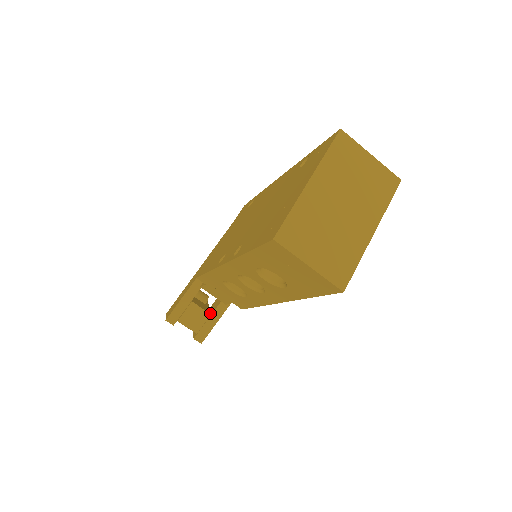
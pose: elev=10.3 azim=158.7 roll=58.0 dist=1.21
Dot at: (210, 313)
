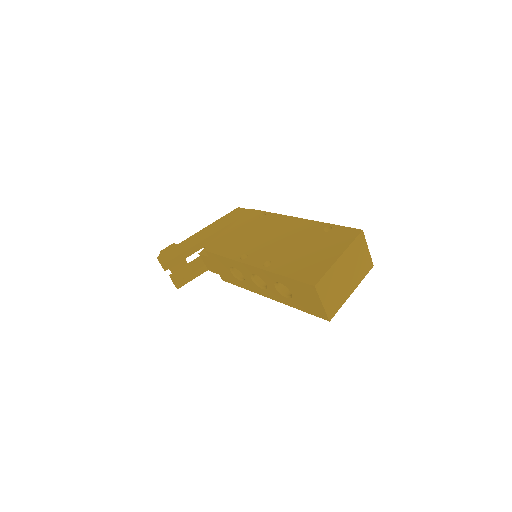
Dot at: (193, 271)
